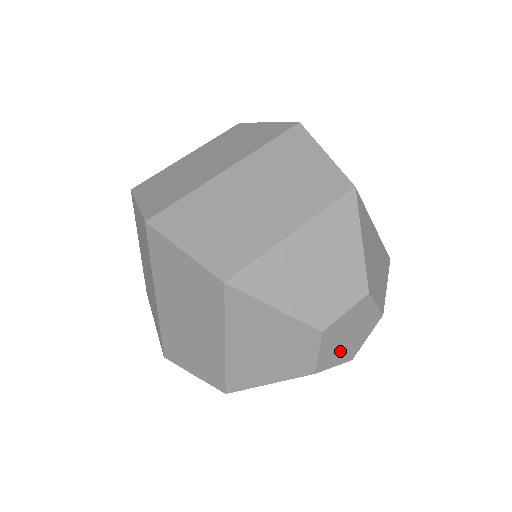
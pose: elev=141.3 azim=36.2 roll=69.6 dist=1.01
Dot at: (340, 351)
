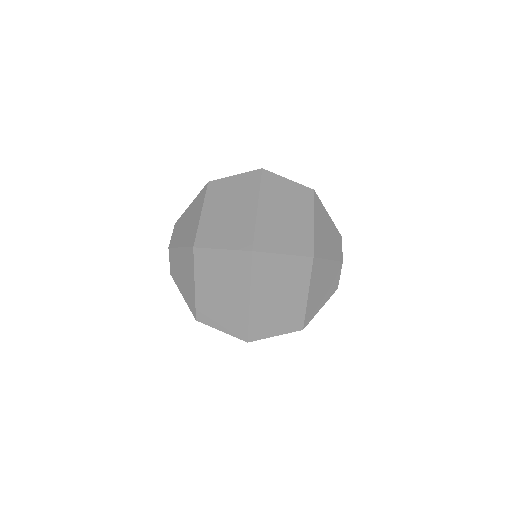
Dot at: occluded
